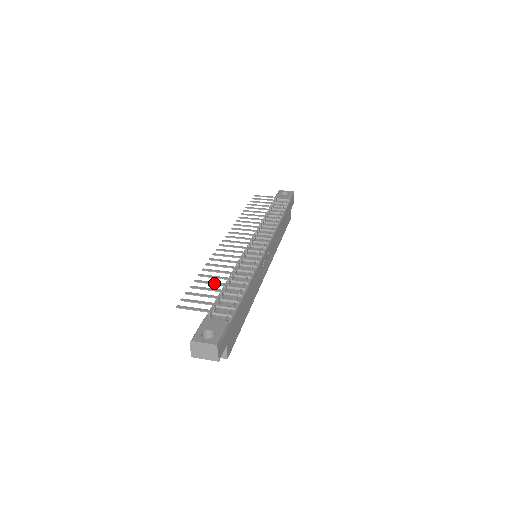
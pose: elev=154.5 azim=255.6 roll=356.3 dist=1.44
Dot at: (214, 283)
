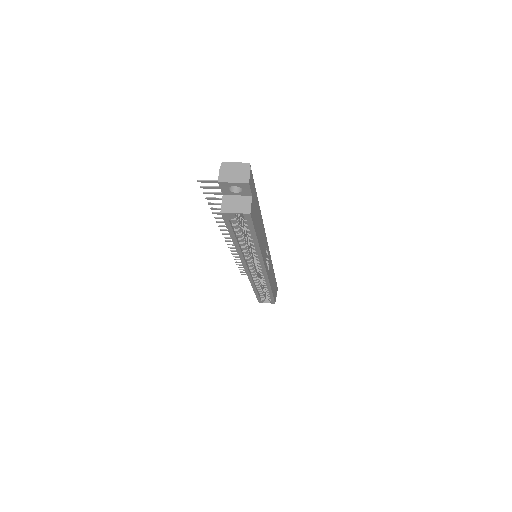
Dot at: occluded
